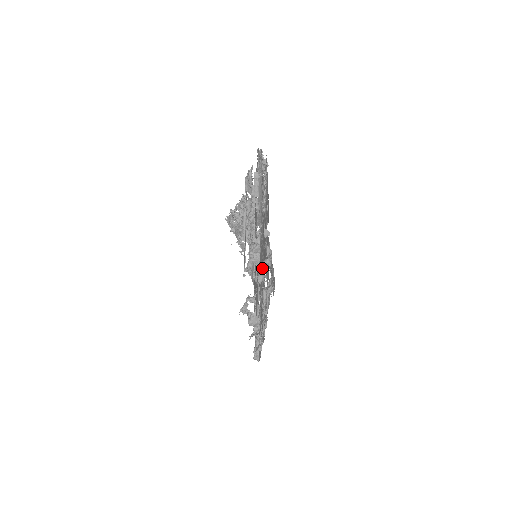
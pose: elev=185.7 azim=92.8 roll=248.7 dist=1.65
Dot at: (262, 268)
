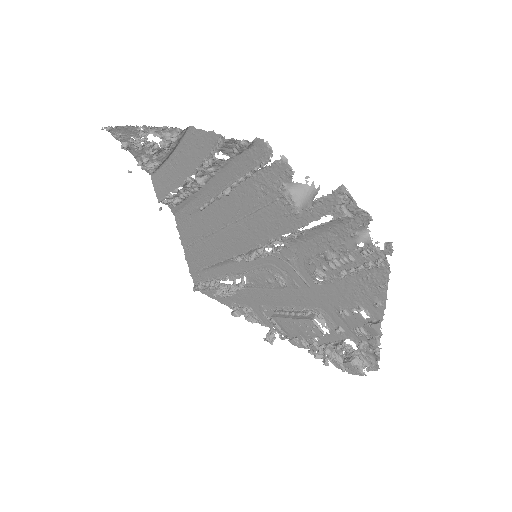
Dot at: occluded
